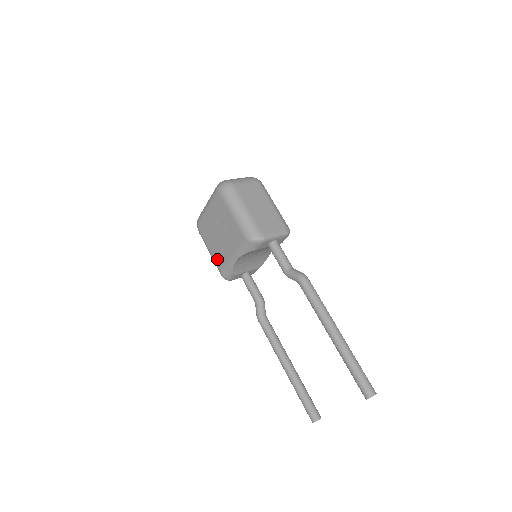
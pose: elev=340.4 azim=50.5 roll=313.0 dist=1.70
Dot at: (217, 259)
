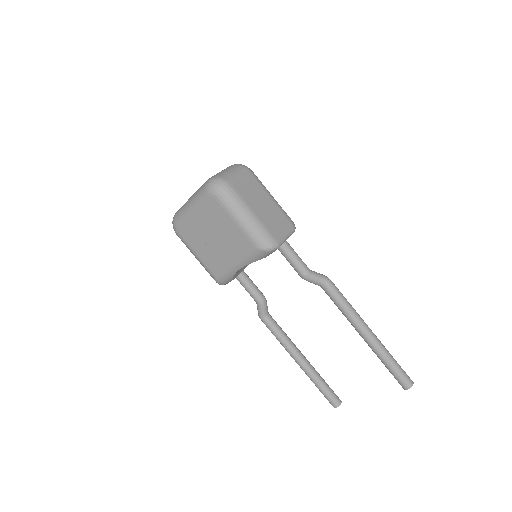
Dot at: (210, 266)
